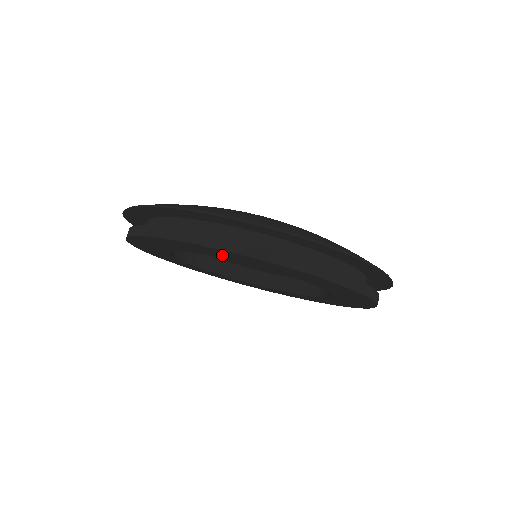
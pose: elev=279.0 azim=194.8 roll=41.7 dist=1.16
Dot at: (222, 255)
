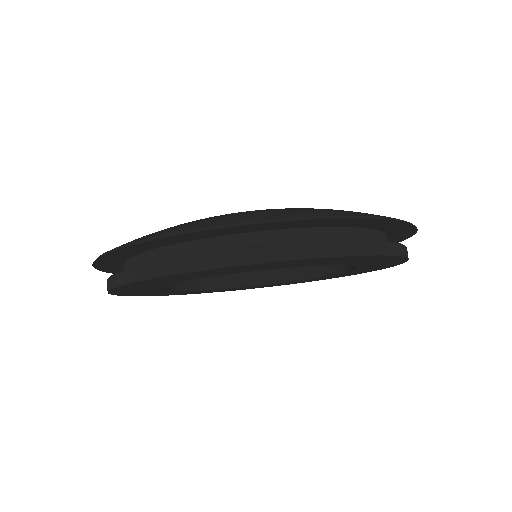
Dot at: (143, 289)
